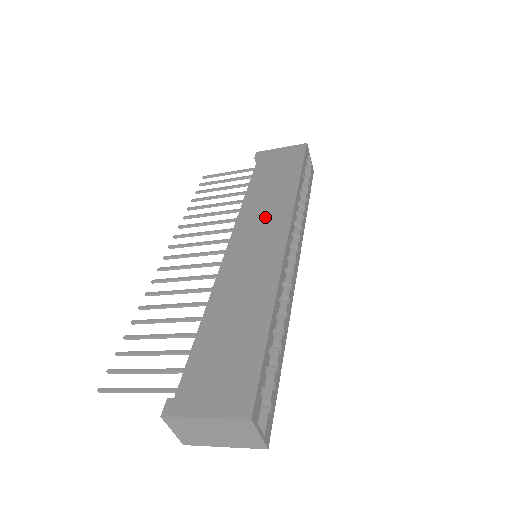
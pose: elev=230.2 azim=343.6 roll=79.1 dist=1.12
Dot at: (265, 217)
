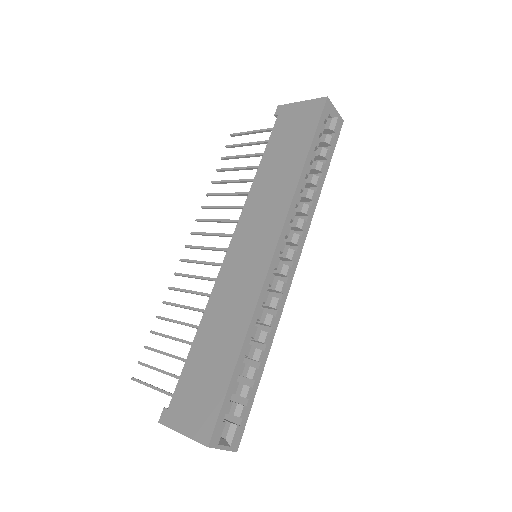
Dot at: (263, 216)
